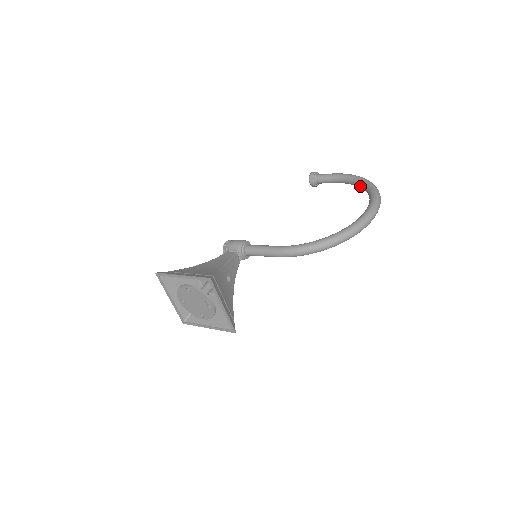
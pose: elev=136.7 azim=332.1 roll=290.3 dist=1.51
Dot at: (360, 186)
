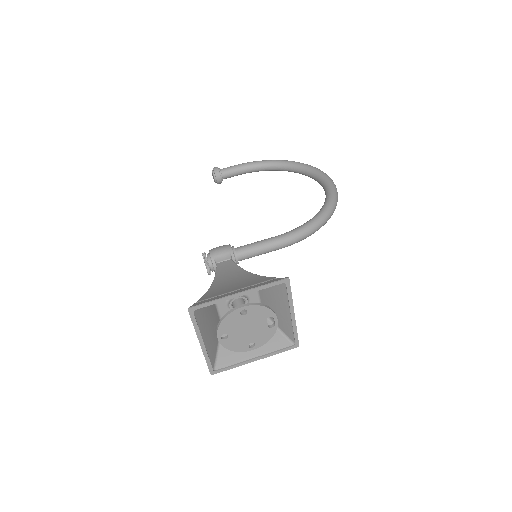
Dot at: (281, 168)
